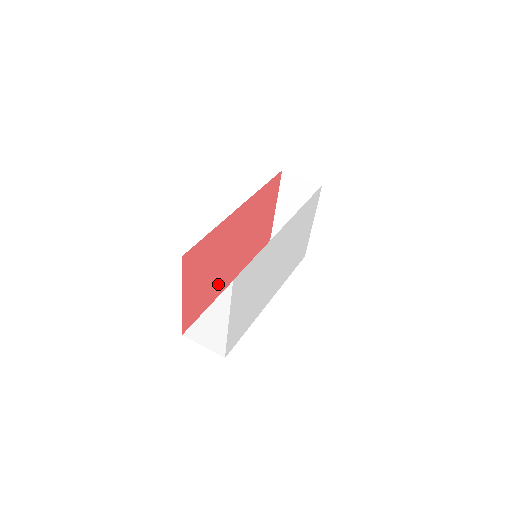
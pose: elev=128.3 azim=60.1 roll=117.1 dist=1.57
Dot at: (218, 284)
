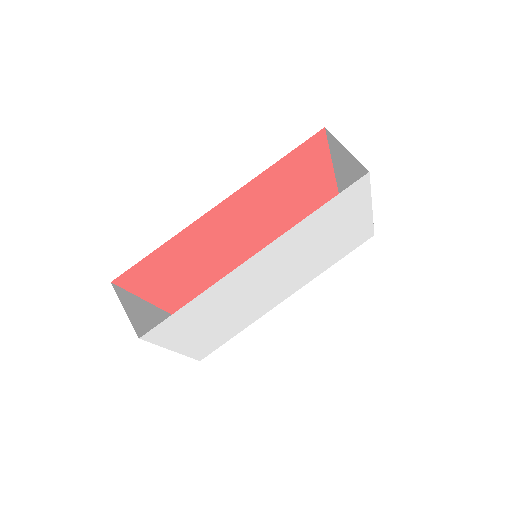
Dot at: (223, 268)
